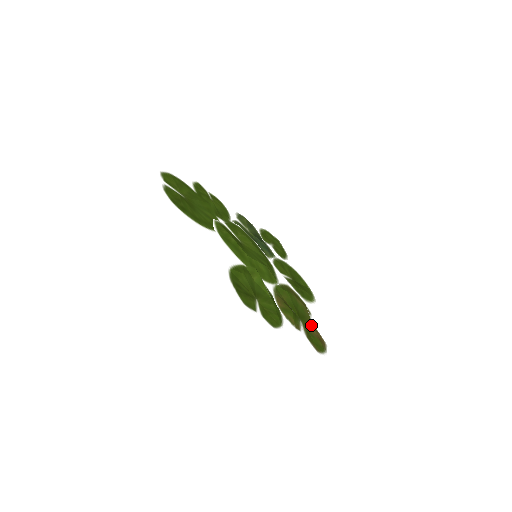
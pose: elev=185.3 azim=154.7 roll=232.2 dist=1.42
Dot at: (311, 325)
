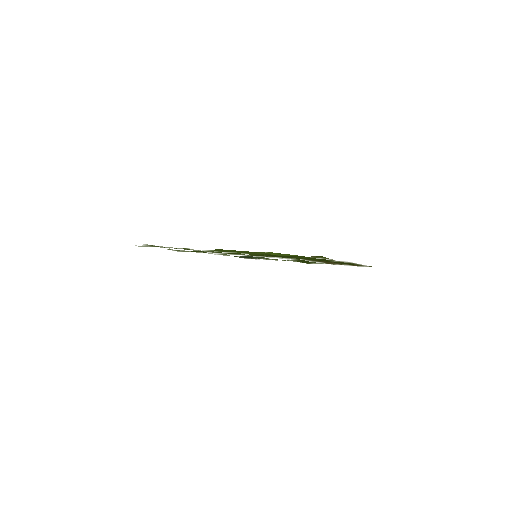
Dot at: occluded
